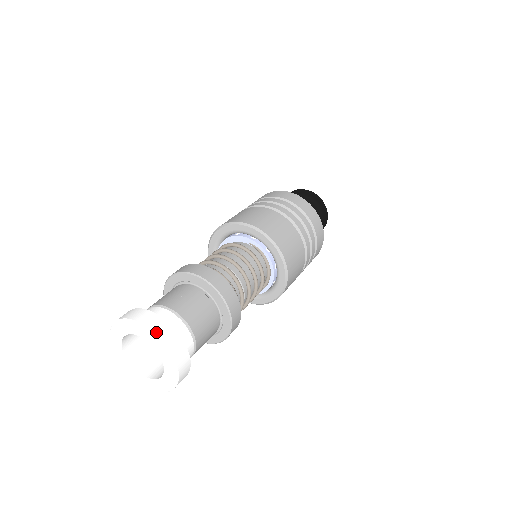
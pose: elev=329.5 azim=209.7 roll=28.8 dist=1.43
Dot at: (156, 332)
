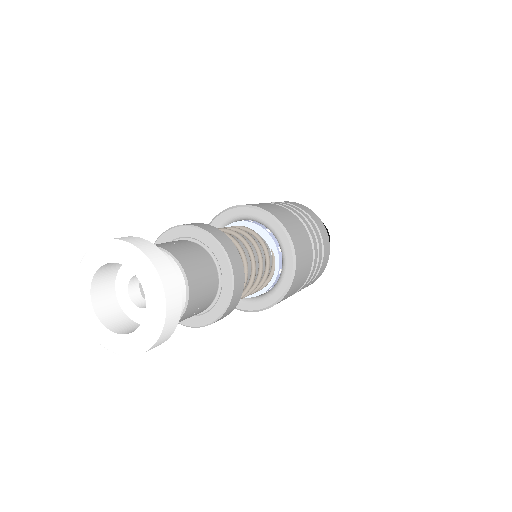
Dot at: (167, 302)
